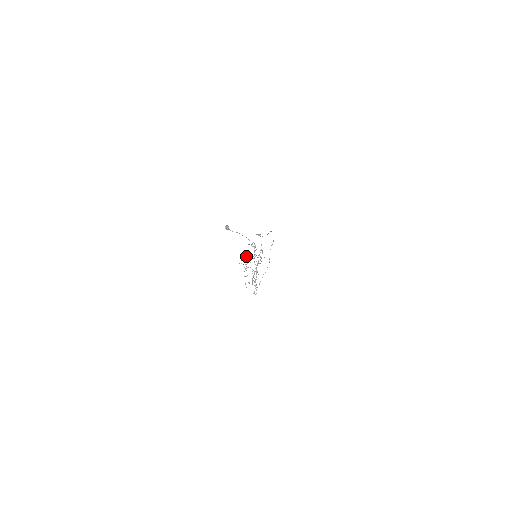
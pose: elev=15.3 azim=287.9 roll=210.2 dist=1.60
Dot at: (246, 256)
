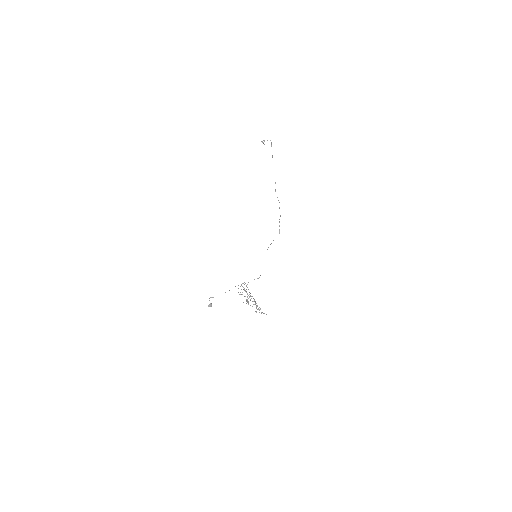
Dot at: occluded
